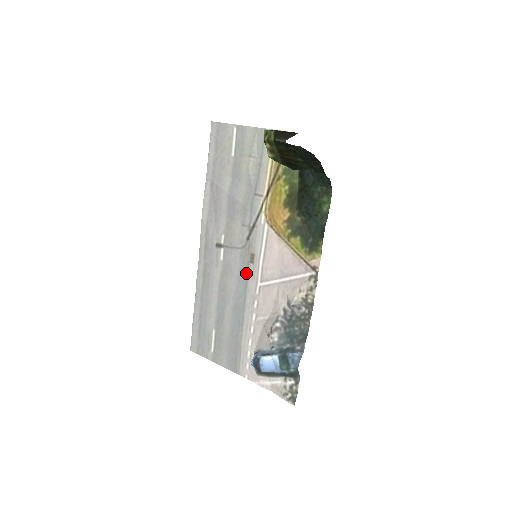
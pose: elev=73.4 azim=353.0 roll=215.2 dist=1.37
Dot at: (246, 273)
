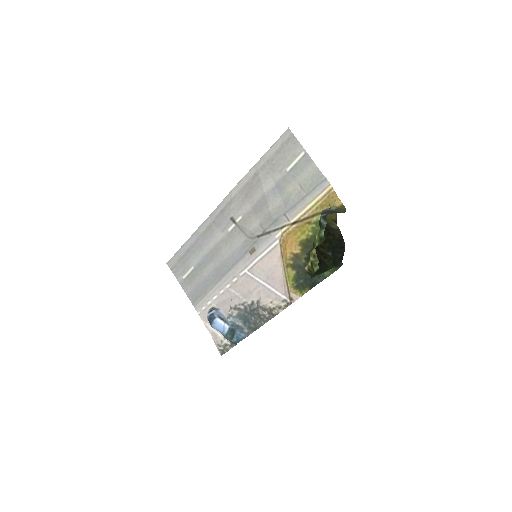
Dot at: (241, 255)
